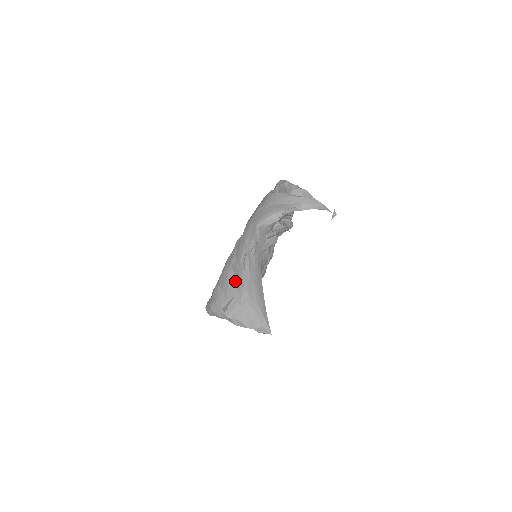
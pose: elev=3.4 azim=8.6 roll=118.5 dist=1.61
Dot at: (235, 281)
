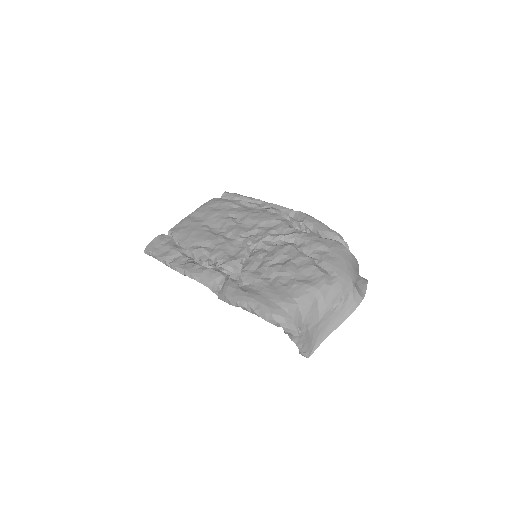
Dot at: (317, 312)
